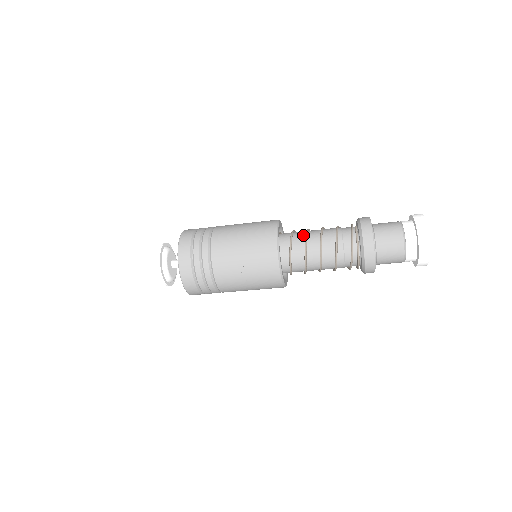
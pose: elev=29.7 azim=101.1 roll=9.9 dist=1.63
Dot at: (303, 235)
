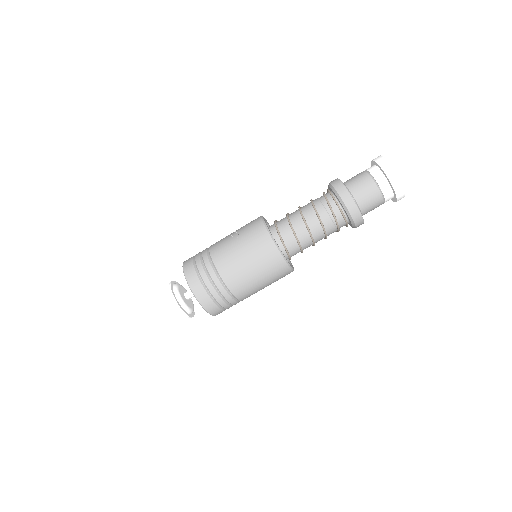
Dot at: occluded
